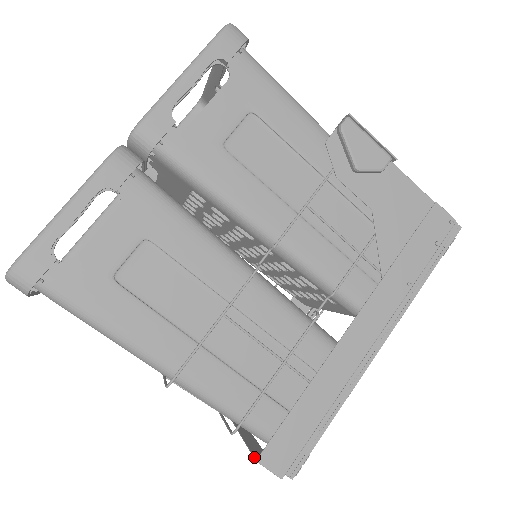
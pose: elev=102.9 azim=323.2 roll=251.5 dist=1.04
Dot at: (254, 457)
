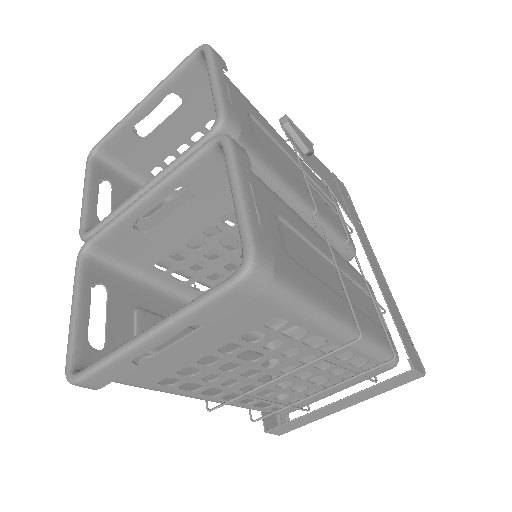
Dot at: (408, 371)
